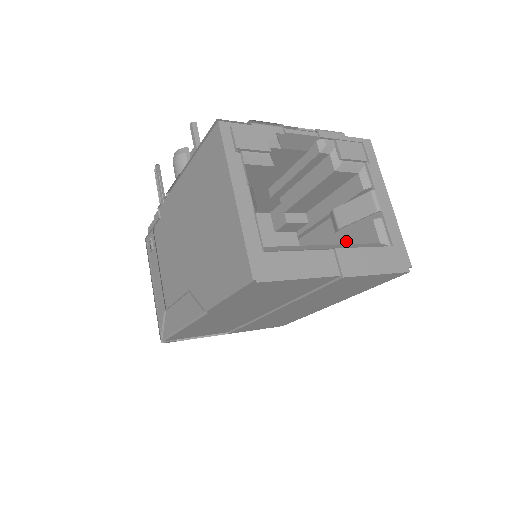
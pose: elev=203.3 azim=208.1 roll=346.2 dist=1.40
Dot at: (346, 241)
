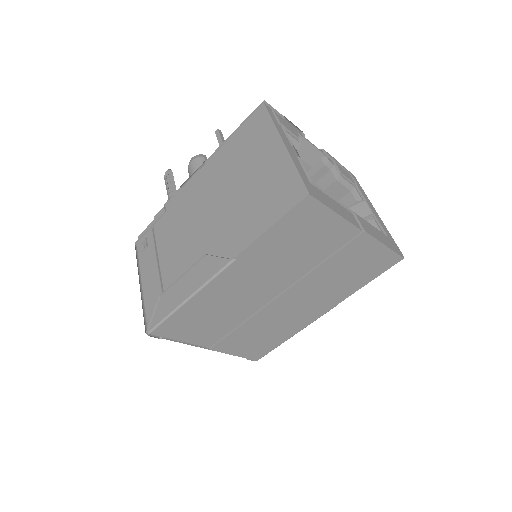
Dot at: occluded
